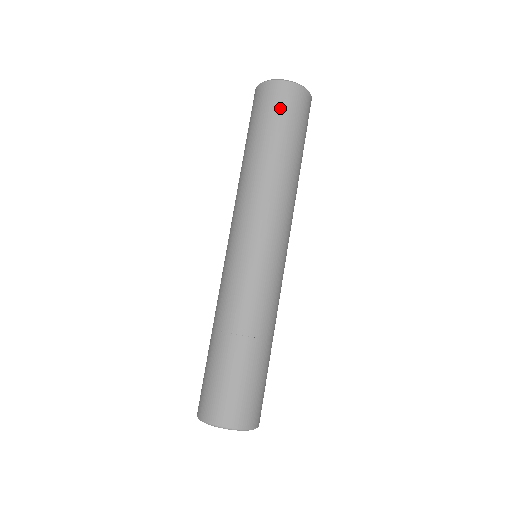
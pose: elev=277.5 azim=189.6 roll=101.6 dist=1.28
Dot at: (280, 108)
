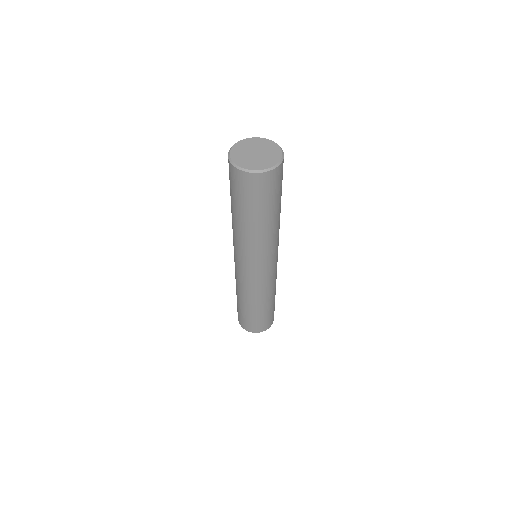
Dot at: (236, 188)
